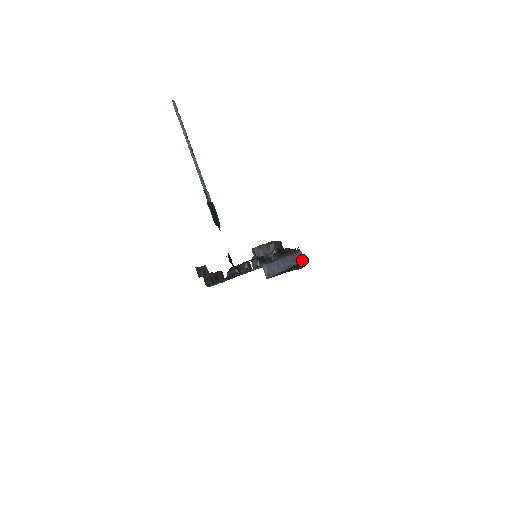
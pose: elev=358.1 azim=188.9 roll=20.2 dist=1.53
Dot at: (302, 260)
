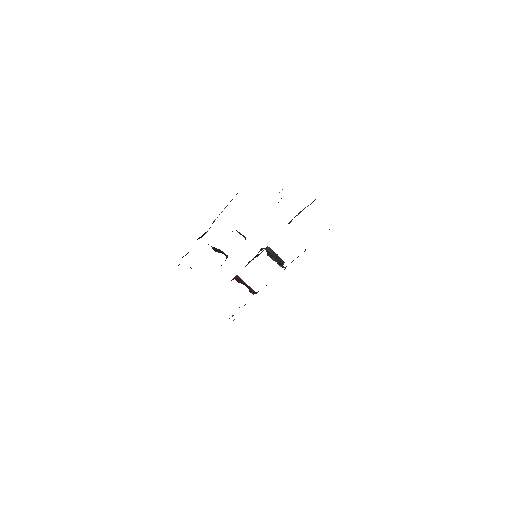
Dot at: occluded
